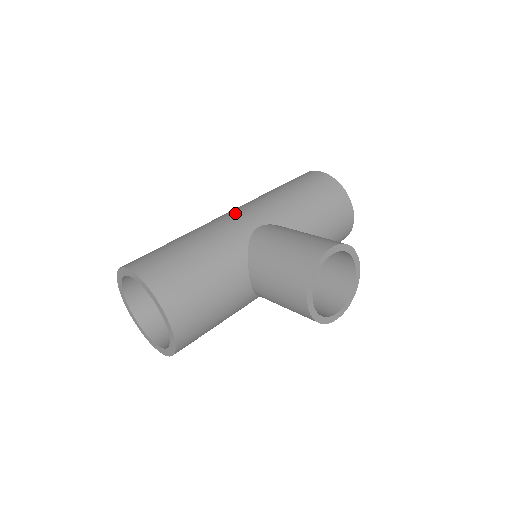
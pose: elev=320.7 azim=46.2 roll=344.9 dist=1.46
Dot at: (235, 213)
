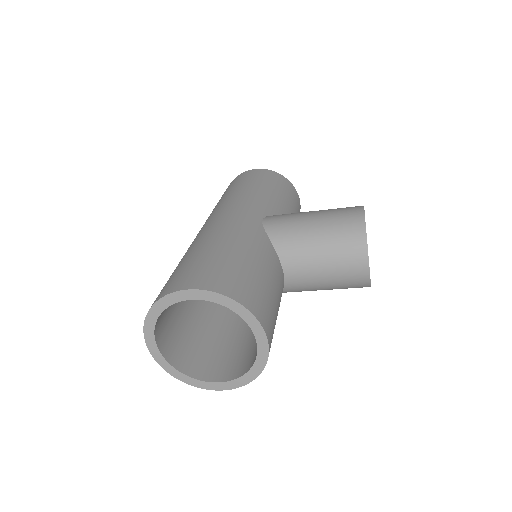
Dot at: (228, 214)
